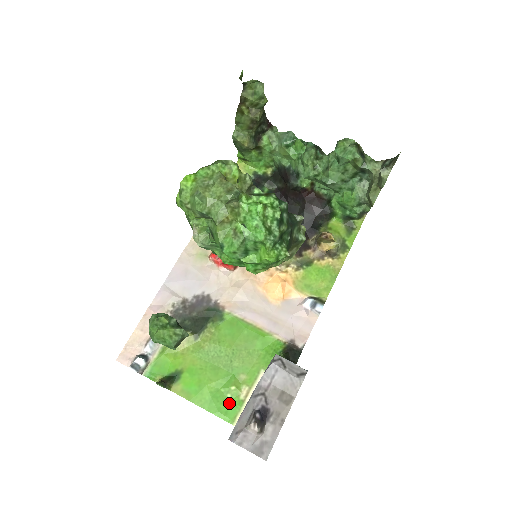
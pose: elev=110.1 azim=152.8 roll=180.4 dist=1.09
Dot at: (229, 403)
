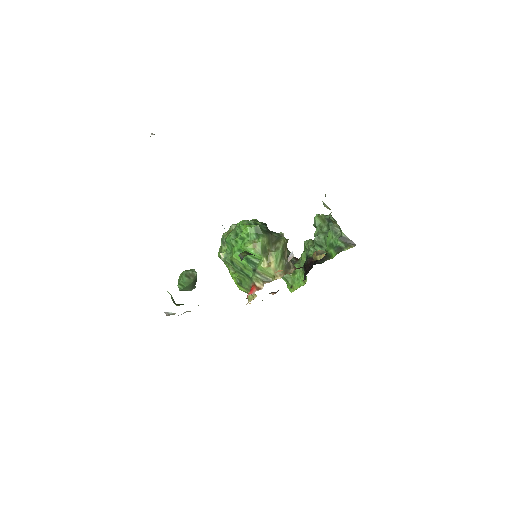
Dot at: occluded
